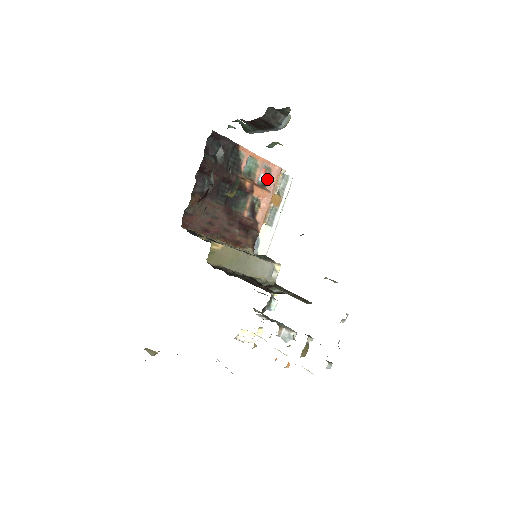
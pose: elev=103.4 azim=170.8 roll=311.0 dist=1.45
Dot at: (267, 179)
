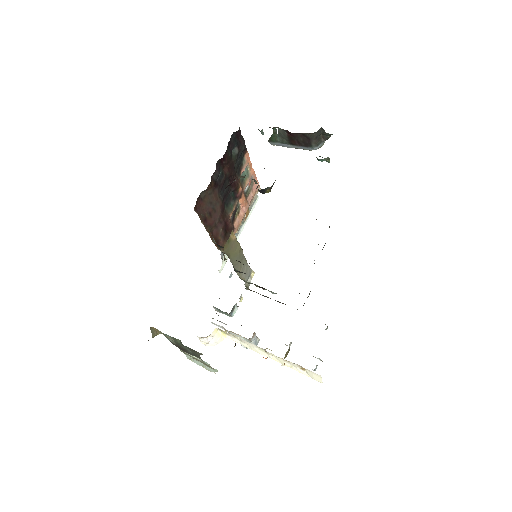
Dot at: (249, 191)
